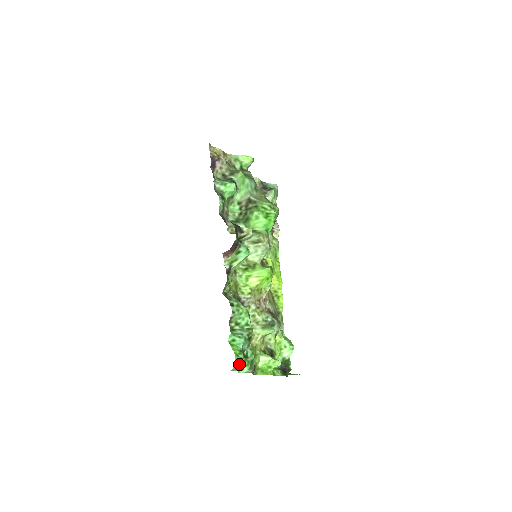
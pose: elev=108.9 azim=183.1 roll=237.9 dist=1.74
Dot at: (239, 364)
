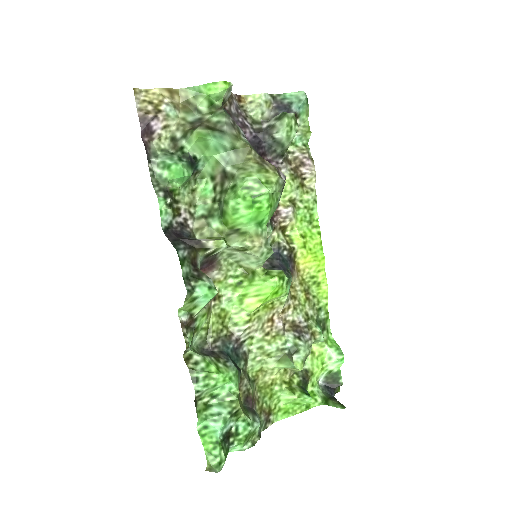
Dot at: (212, 466)
